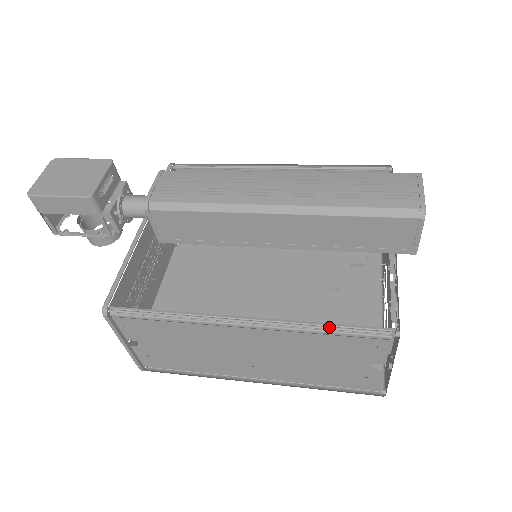
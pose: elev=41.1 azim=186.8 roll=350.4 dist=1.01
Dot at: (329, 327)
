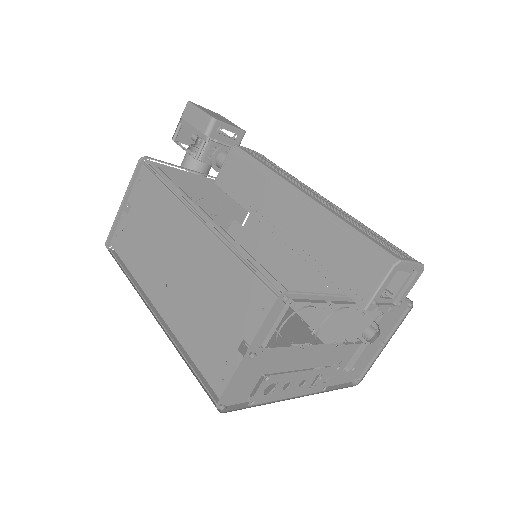
Dot at: (247, 259)
